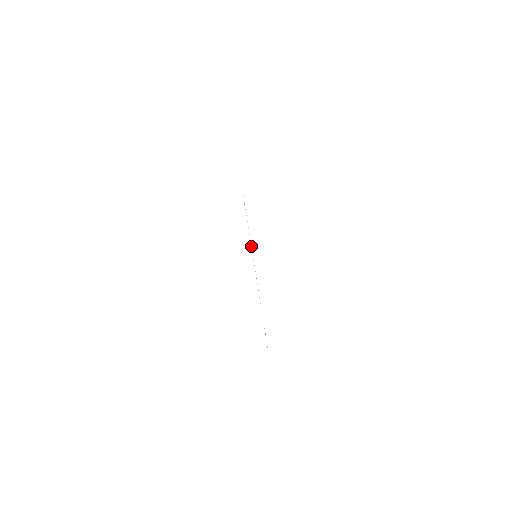
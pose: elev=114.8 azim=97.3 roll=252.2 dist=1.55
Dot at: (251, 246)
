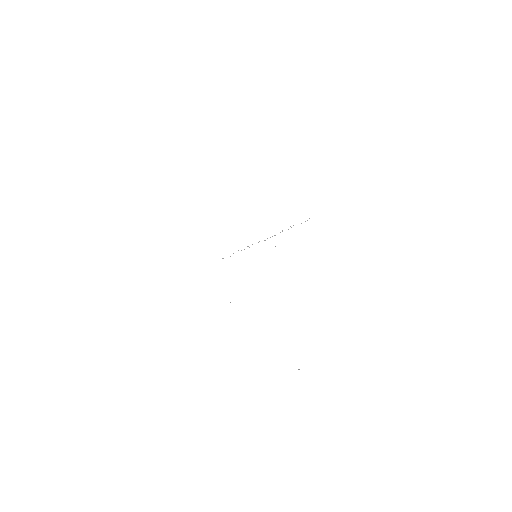
Dot at: occluded
